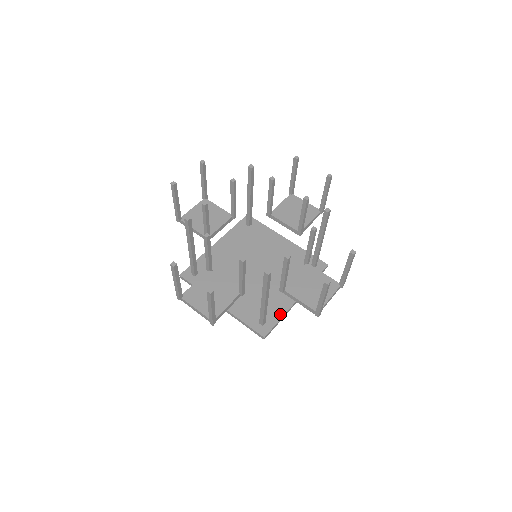
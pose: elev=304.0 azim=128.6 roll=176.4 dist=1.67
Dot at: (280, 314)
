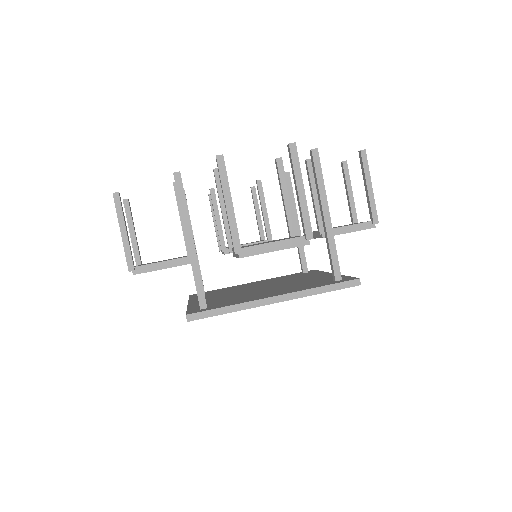
Dot at: occluded
